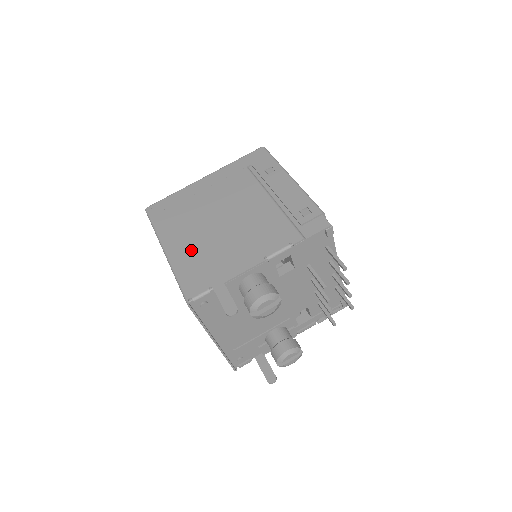
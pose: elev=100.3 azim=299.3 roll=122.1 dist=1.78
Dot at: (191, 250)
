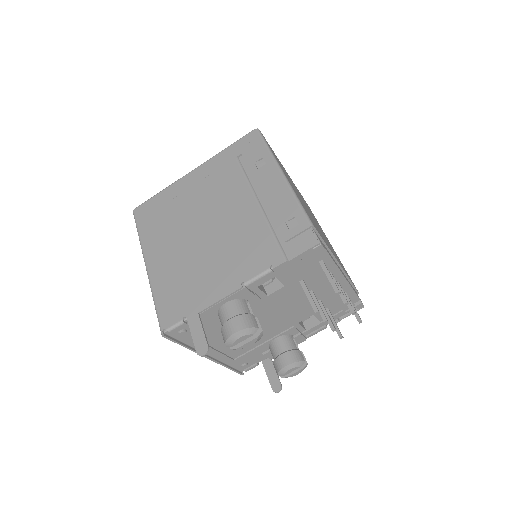
Dot at: (170, 267)
